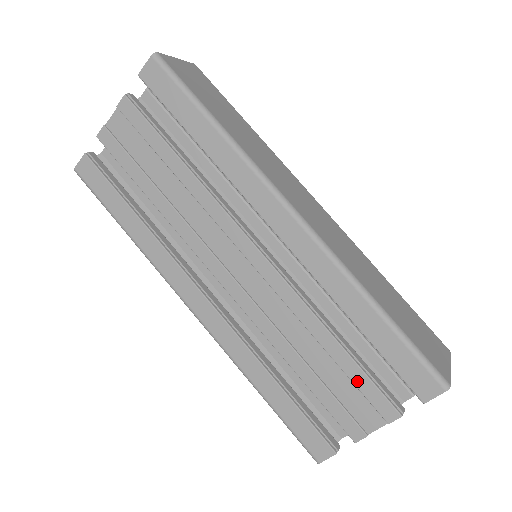
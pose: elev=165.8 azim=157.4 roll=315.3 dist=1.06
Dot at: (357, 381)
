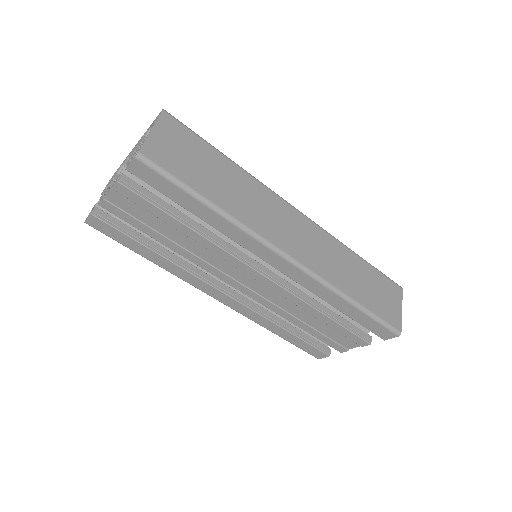
Dot at: (341, 331)
